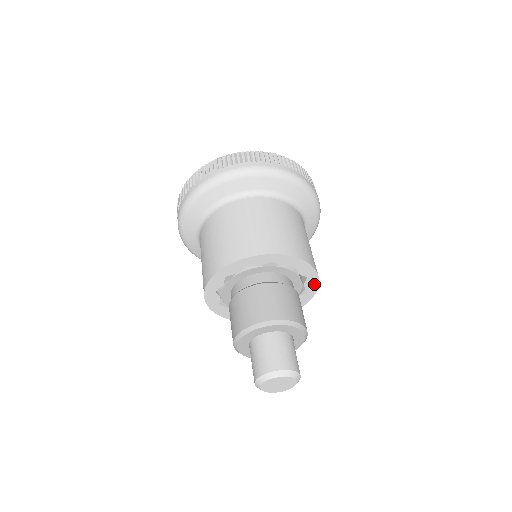
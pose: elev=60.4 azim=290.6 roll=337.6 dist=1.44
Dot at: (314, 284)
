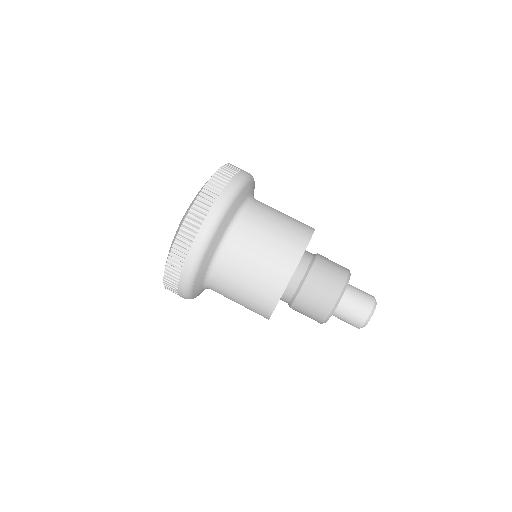
Dot at: occluded
